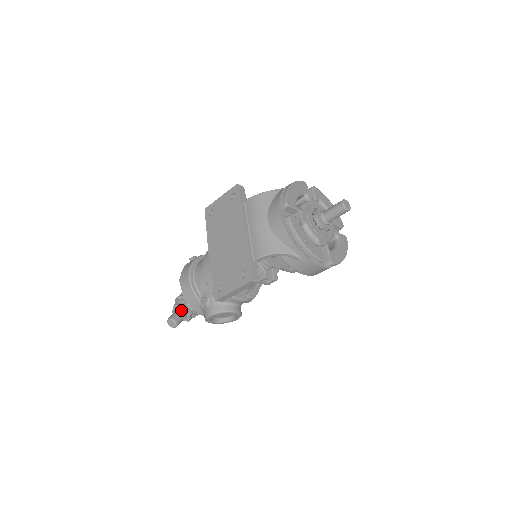
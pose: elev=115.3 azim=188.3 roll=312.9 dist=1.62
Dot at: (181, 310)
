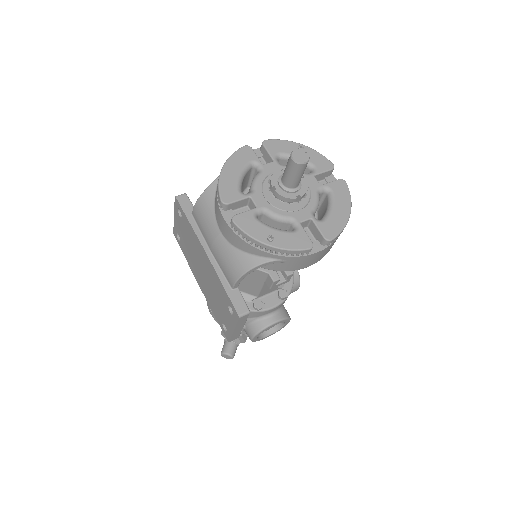
Dot at: occluded
